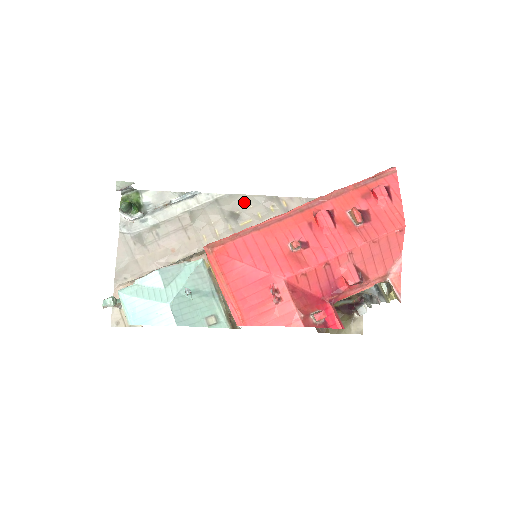
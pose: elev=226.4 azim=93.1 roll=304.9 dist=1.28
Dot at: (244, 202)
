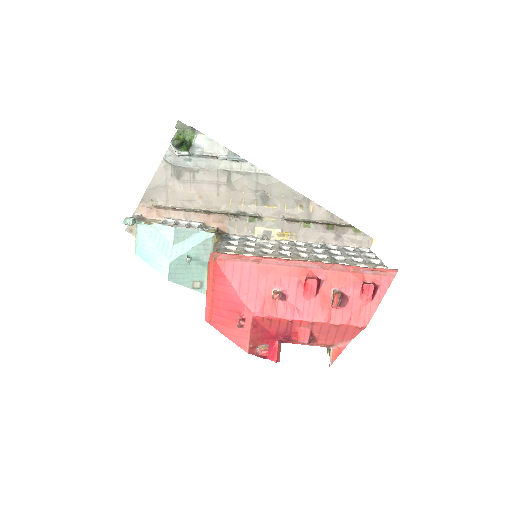
Dot at: (279, 189)
